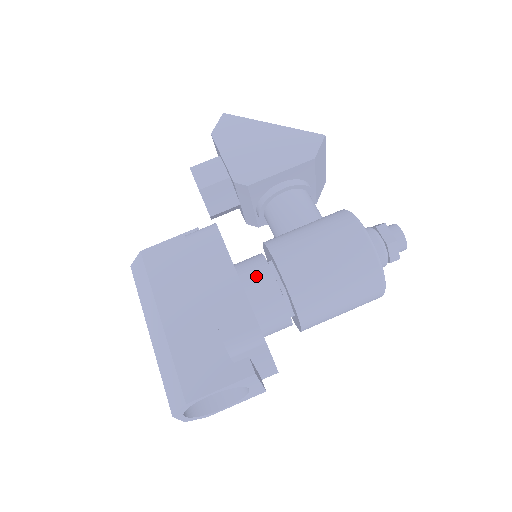
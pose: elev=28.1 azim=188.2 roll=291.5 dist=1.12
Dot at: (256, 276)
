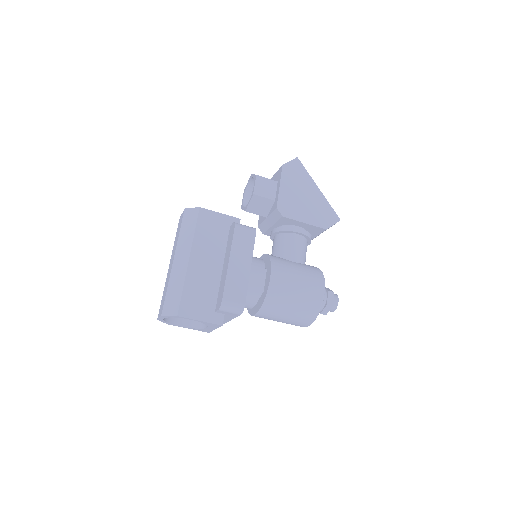
Dot at: (255, 273)
